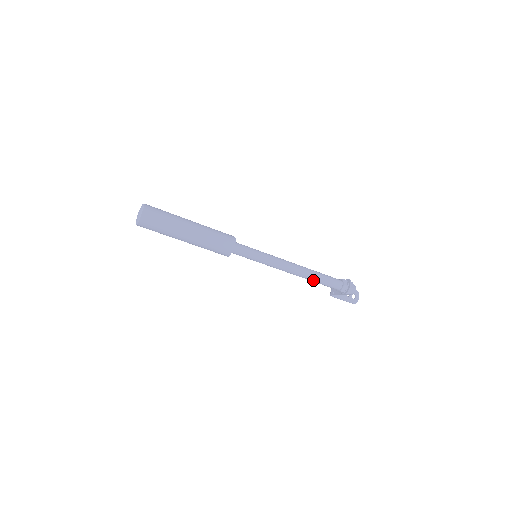
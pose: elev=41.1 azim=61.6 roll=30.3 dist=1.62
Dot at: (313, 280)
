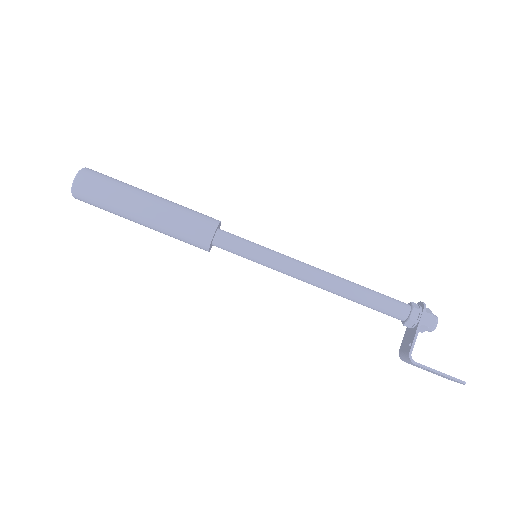
Dot at: (359, 289)
